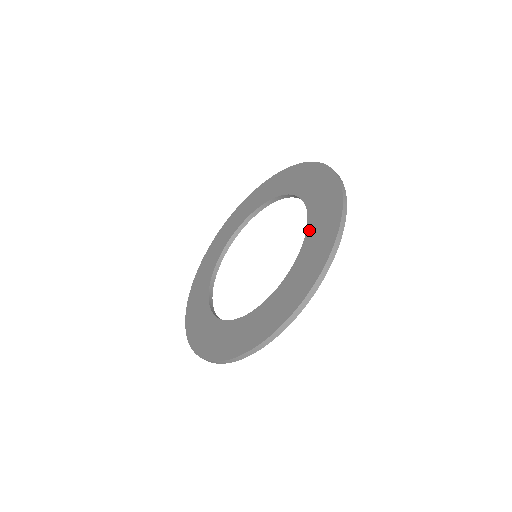
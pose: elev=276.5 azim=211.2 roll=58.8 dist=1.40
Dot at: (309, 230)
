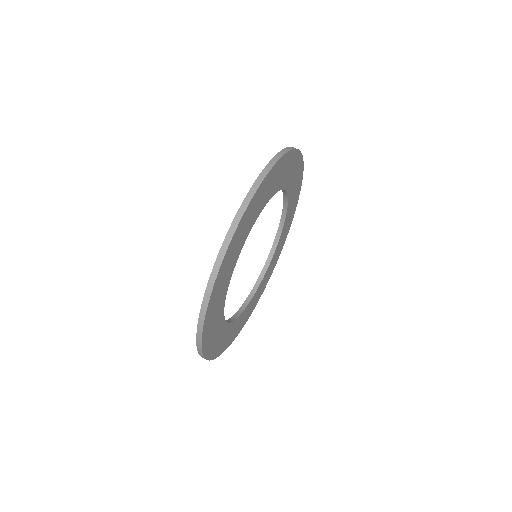
Dot at: occluded
